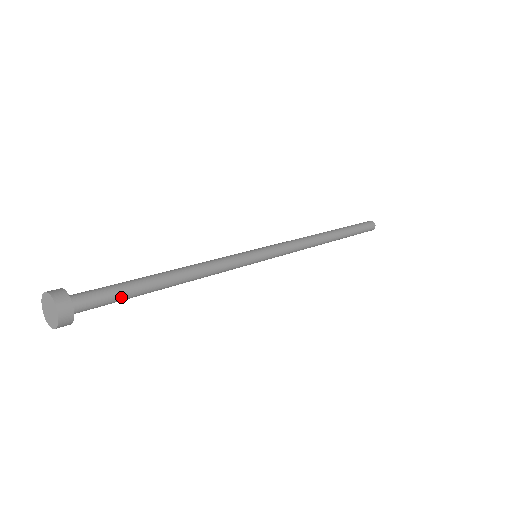
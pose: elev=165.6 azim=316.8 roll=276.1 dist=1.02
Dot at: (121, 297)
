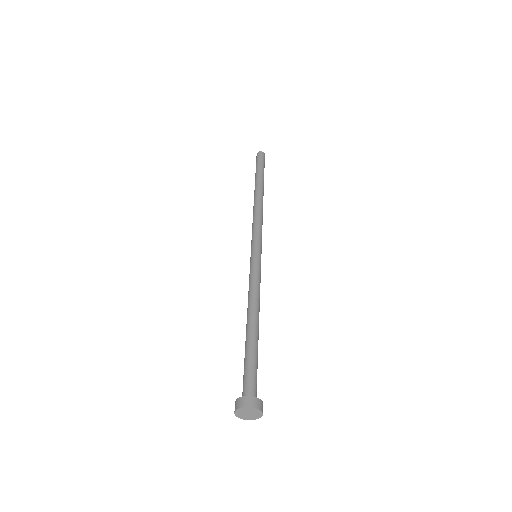
Dot at: (257, 365)
